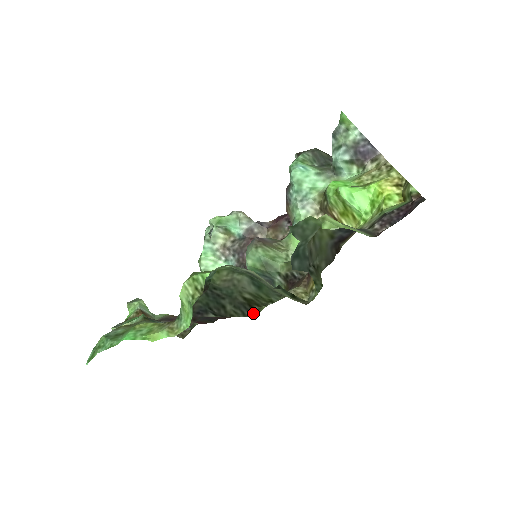
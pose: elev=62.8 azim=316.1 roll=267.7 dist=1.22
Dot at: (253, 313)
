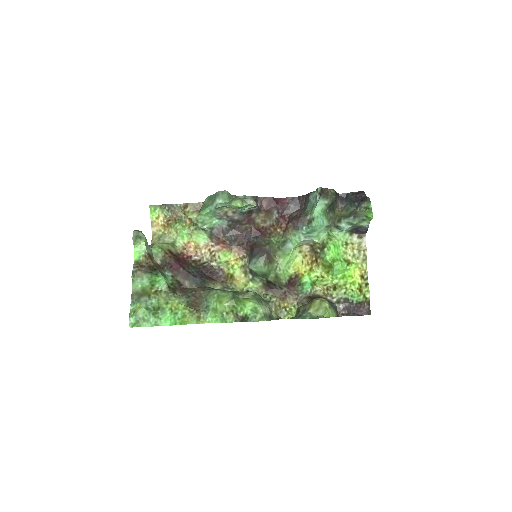
Dot at: occluded
